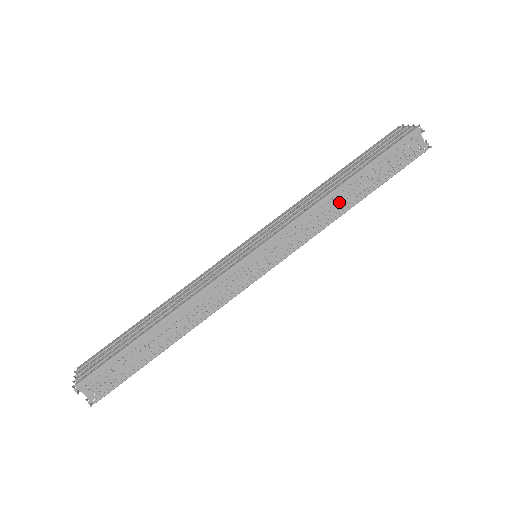
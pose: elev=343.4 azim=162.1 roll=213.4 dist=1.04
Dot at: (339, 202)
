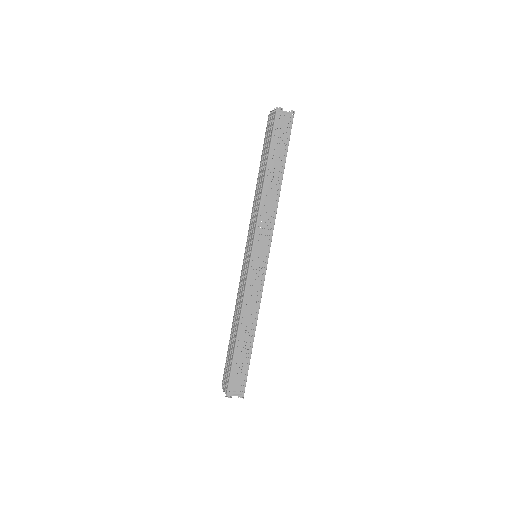
Dot at: (272, 189)
